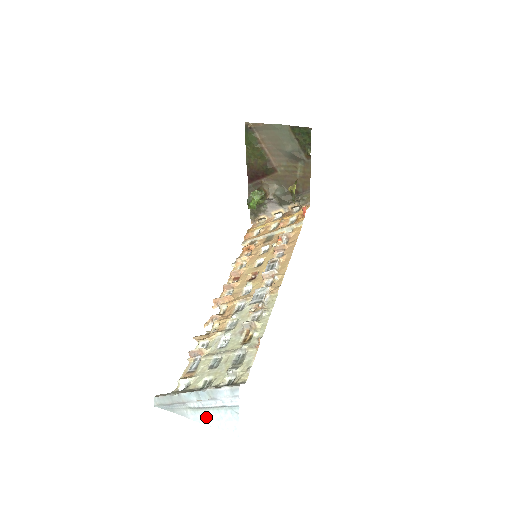
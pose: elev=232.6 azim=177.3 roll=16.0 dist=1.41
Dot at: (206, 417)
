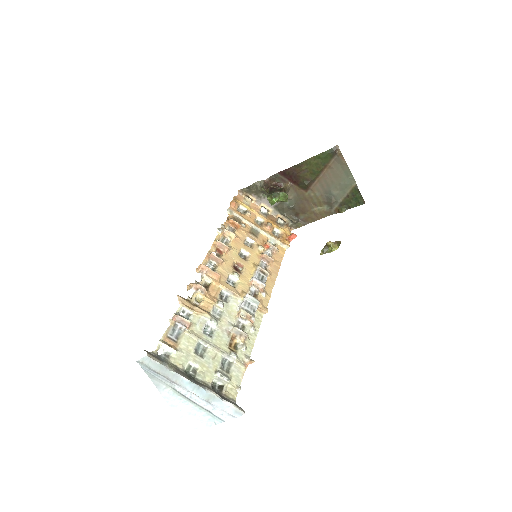
Dot at: (180, 404)
